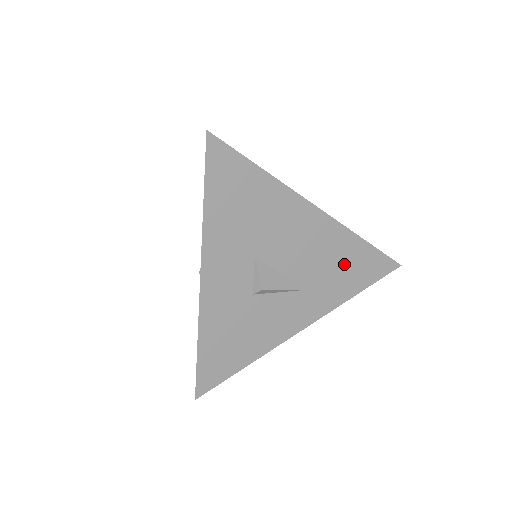
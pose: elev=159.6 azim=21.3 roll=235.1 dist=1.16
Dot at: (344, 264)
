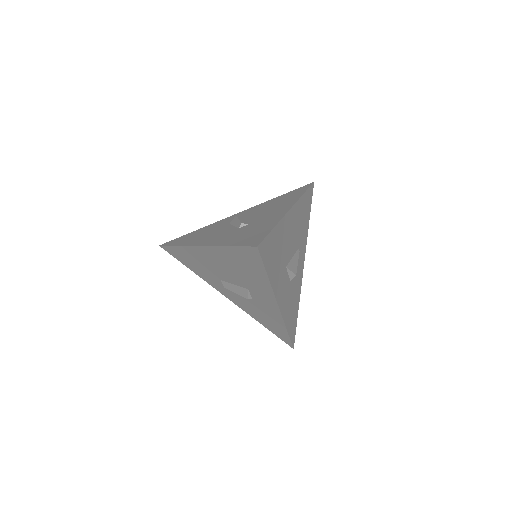
Dot at: (303, 215)
